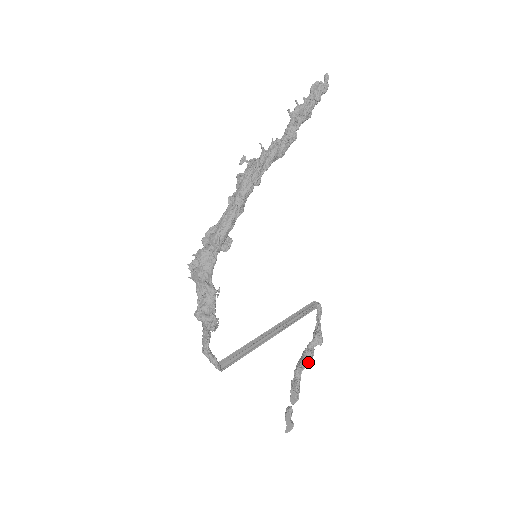
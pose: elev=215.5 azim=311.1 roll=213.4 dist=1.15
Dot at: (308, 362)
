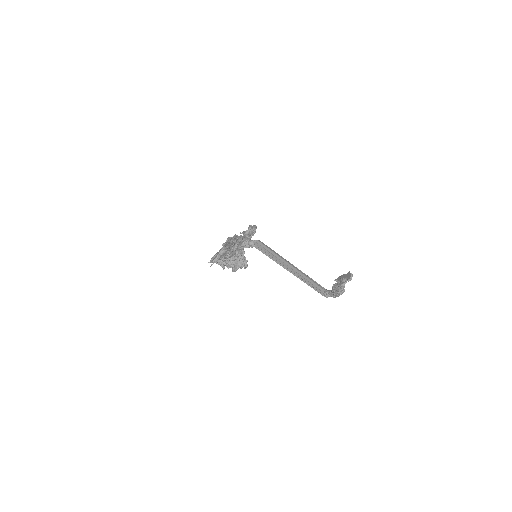
Dot at: occluded
